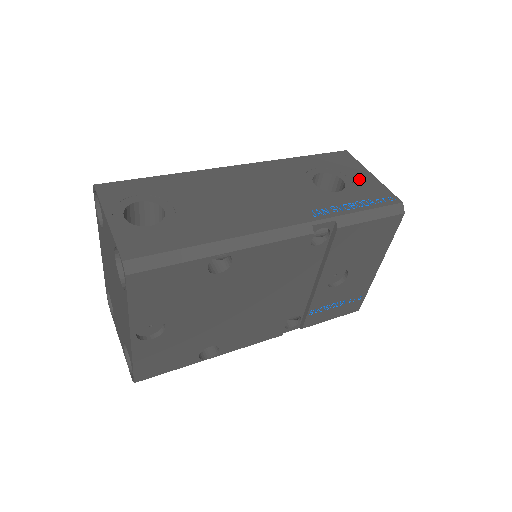
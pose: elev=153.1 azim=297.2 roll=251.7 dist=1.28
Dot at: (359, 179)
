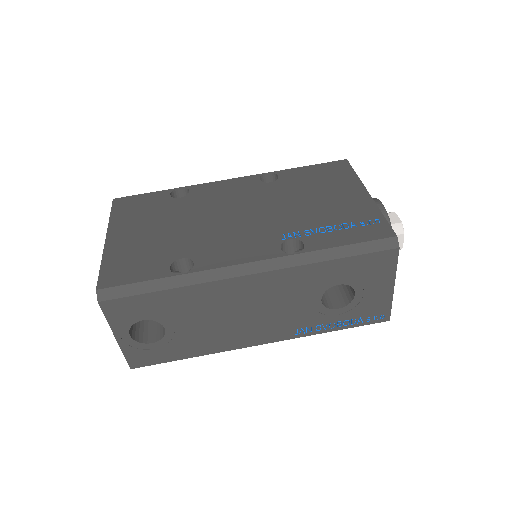
Dot at: (373, 294)
